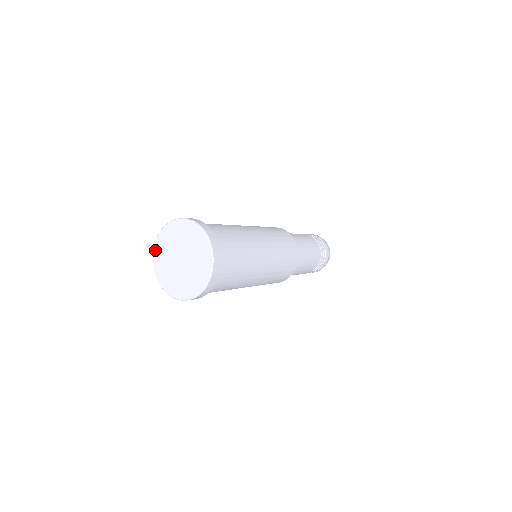
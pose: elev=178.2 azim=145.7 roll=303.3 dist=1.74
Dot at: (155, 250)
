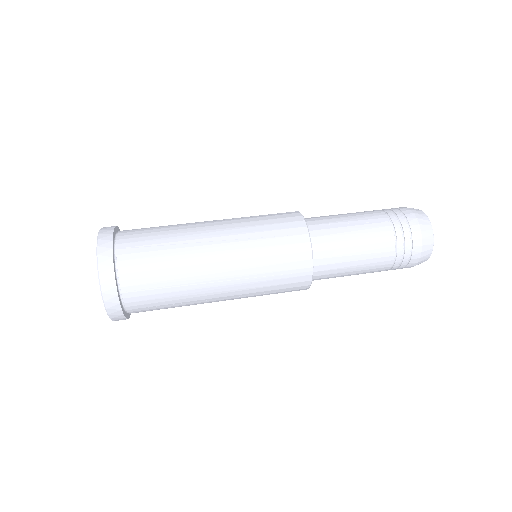
Dot at: occluded
